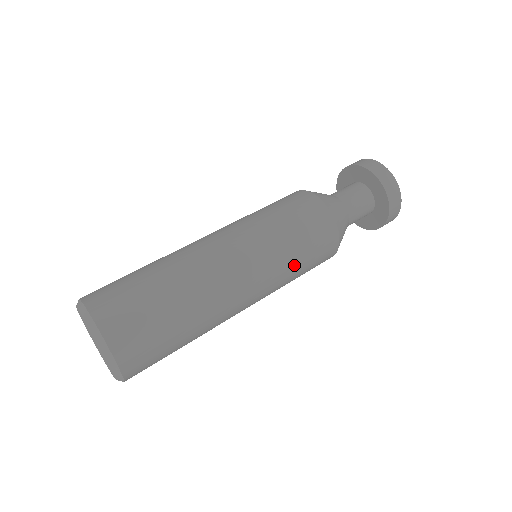
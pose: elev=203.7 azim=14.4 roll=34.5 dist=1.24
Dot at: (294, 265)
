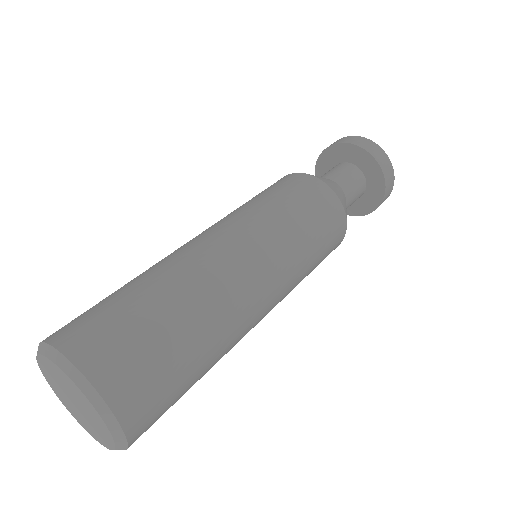
Dot at: (308, 266)
